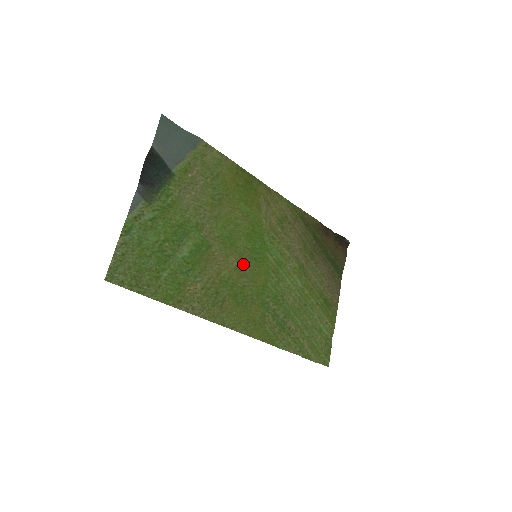
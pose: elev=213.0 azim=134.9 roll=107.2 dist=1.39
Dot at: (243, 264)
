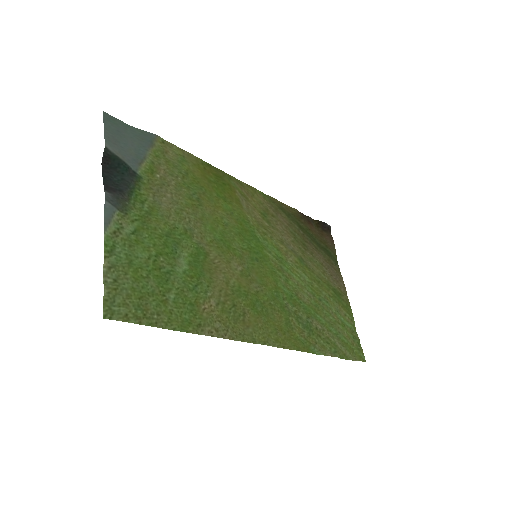
Dot at: (247, 268)
